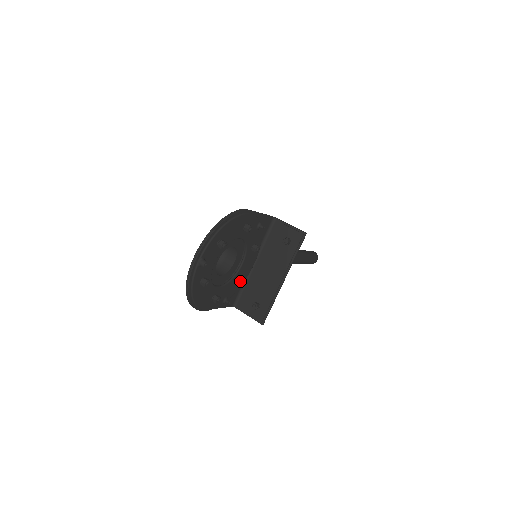
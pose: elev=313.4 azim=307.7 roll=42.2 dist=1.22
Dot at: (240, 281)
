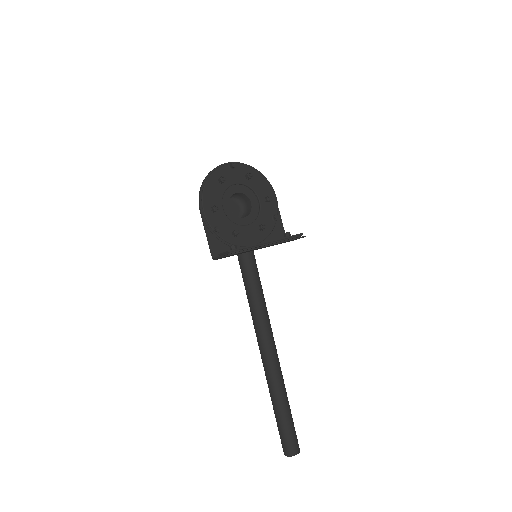
Dot at: (237, 230)
